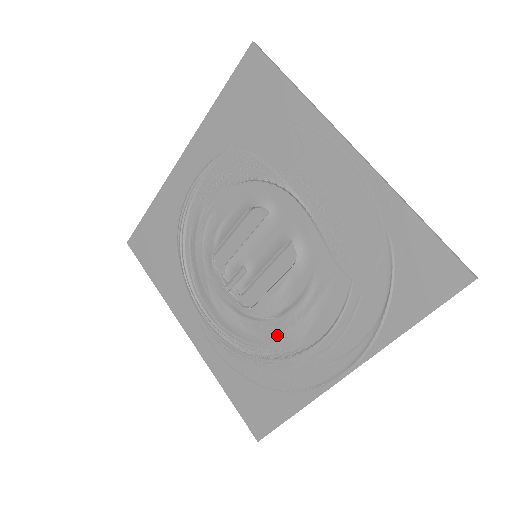
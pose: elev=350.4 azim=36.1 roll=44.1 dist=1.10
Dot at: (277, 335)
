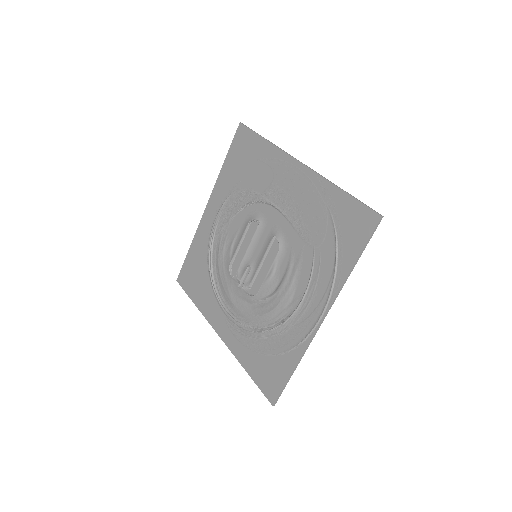
Dot at: (274, 308)
